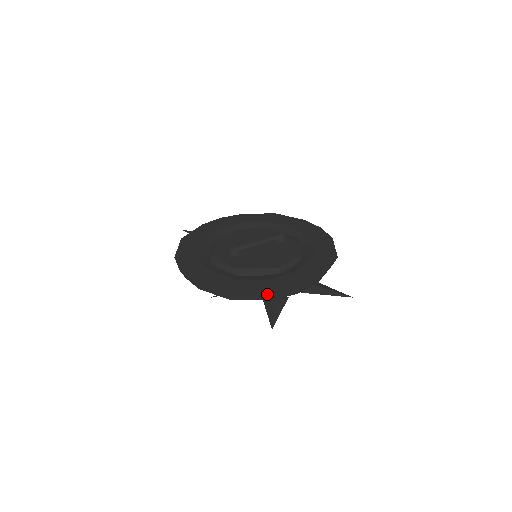
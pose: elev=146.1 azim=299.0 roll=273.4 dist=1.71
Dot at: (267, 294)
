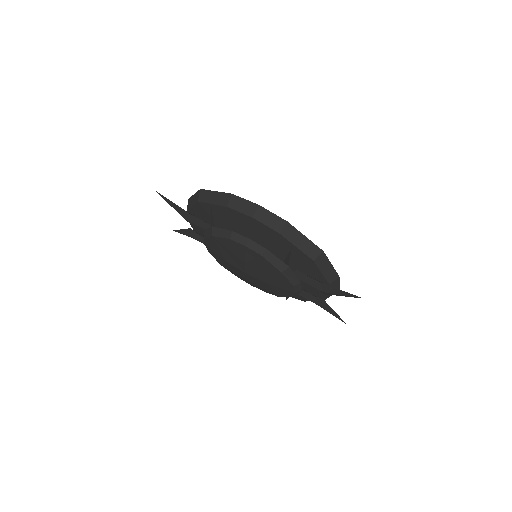
Dot at: (336, 274)
